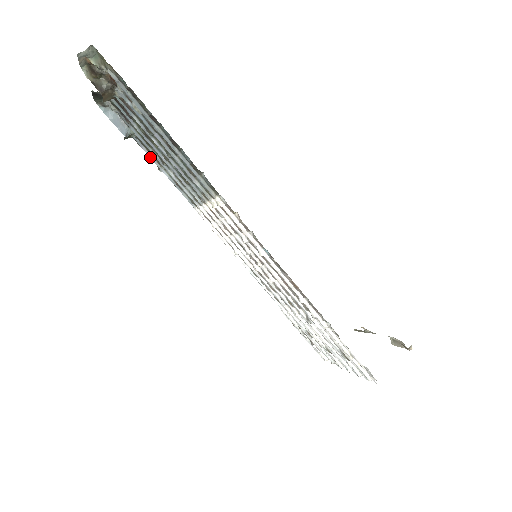
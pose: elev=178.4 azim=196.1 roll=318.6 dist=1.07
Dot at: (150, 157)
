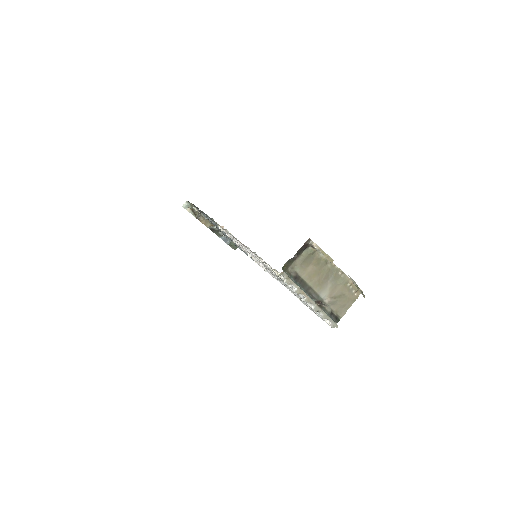
Dot at: occluded
